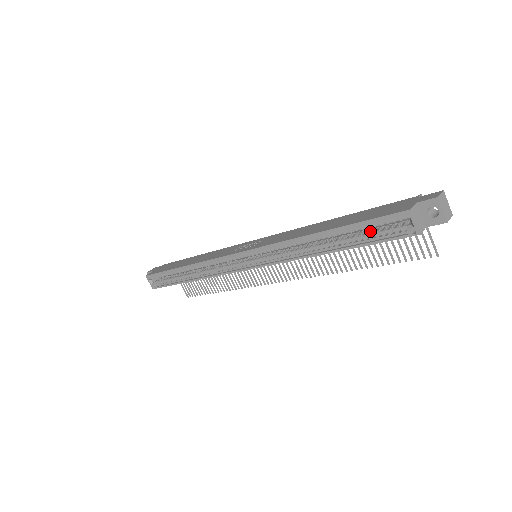
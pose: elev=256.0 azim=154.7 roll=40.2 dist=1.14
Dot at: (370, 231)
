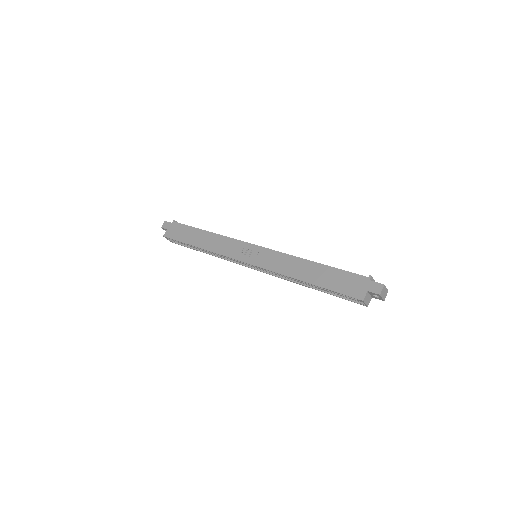
Dot at: occluded
